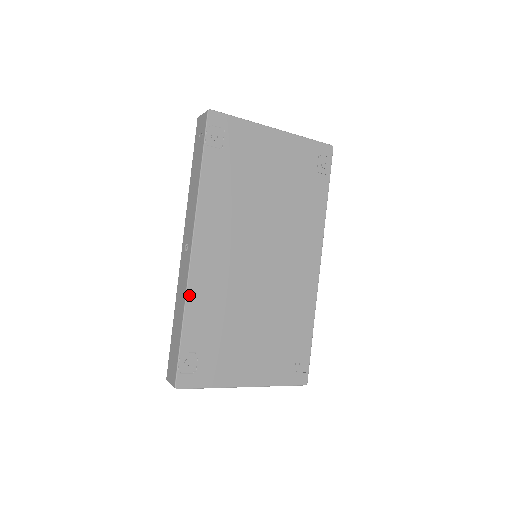
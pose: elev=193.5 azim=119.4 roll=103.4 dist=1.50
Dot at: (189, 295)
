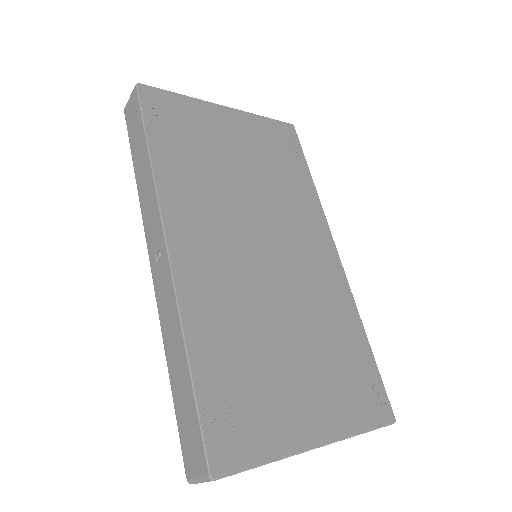
Dot at: (184, 314)
